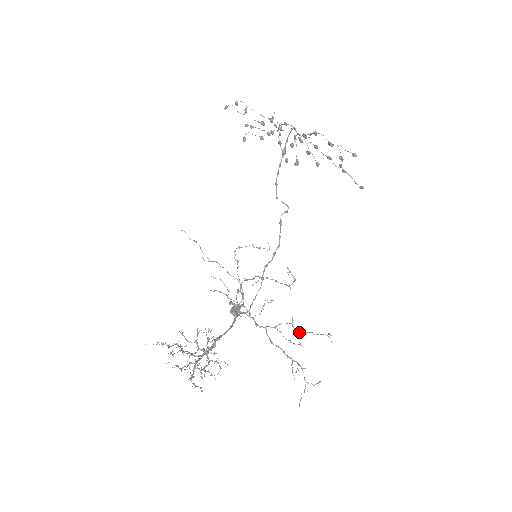
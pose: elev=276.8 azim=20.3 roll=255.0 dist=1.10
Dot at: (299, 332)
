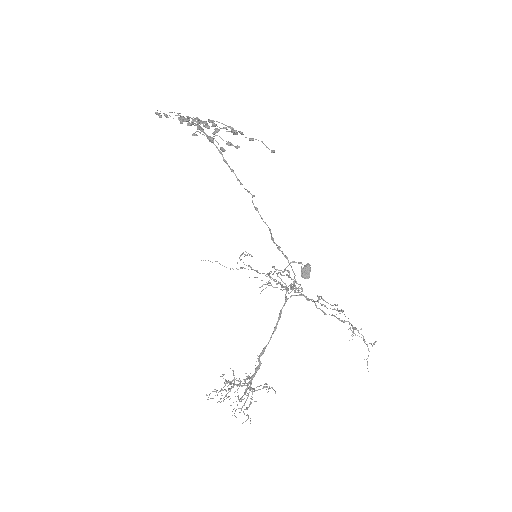
Dot at: occluded
